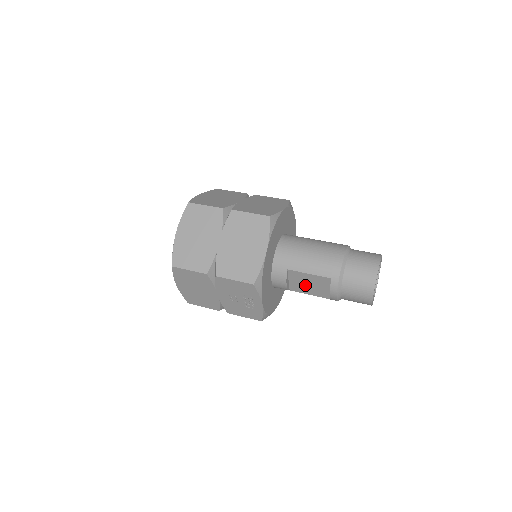
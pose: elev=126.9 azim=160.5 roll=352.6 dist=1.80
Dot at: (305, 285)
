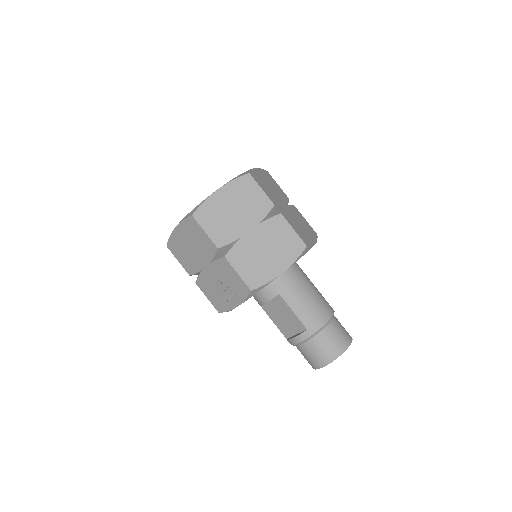
Dot at: (279, 314)
